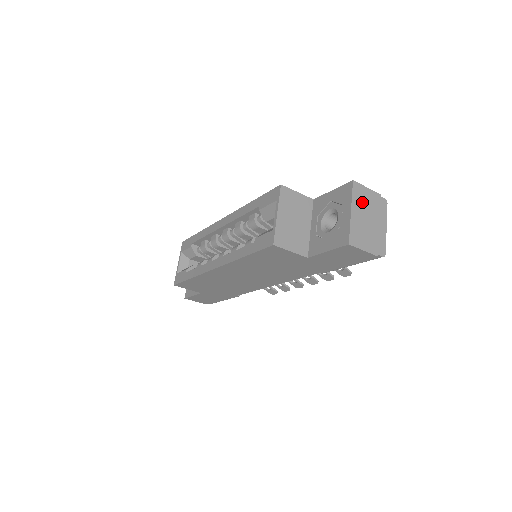
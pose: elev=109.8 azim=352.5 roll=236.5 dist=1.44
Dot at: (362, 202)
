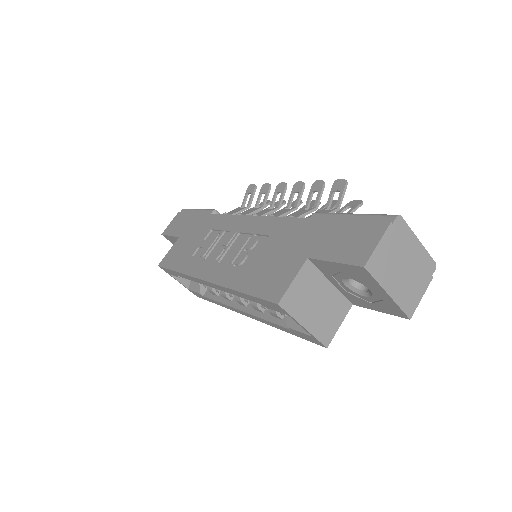
Dot at: (387, 267)
